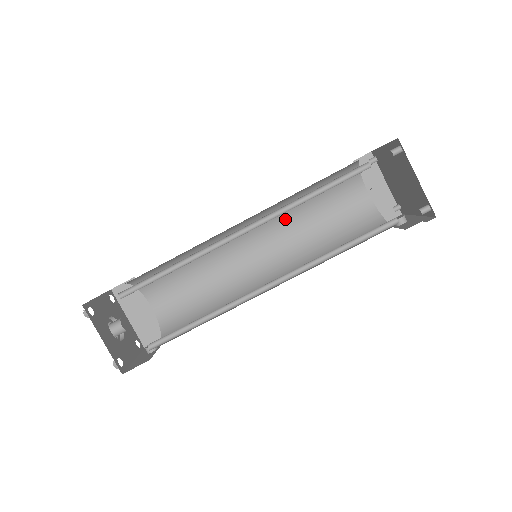
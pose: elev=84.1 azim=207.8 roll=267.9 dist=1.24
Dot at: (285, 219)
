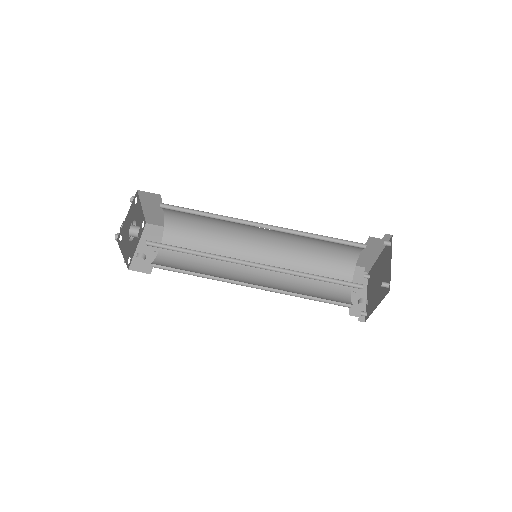
Dot at: (288, 263)
